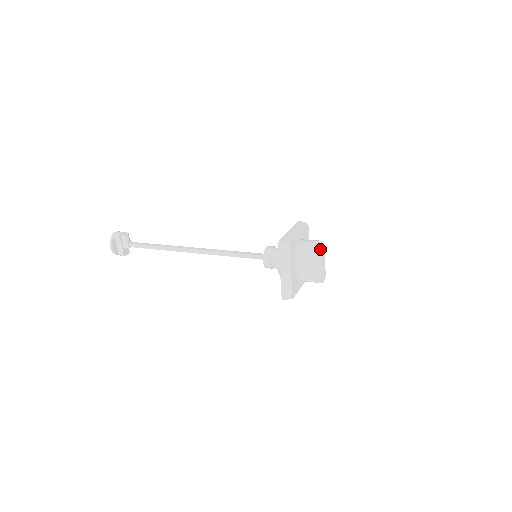
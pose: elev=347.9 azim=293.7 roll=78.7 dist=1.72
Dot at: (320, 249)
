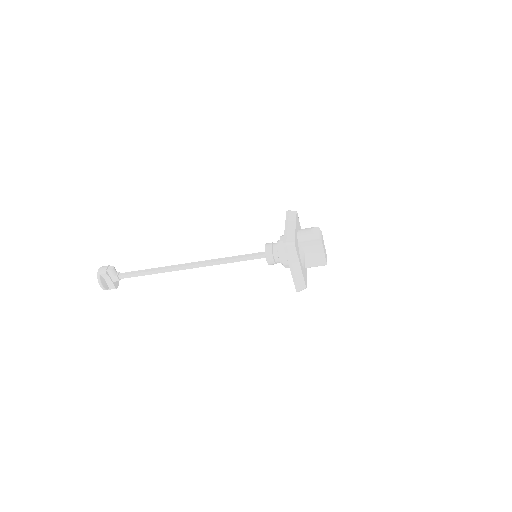
Dot at: (320, 236)
